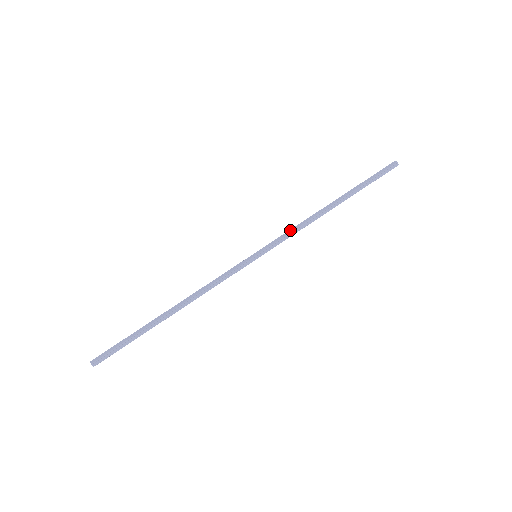
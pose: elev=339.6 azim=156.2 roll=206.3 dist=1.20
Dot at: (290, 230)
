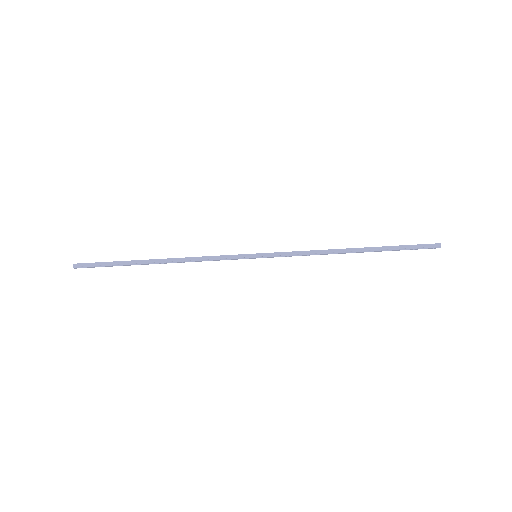
Dot at: (299, 251)
